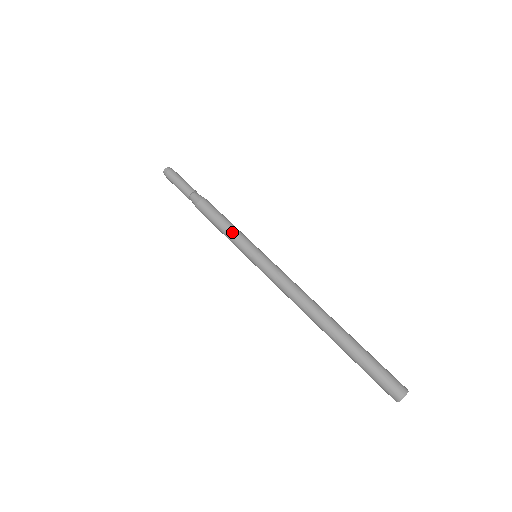
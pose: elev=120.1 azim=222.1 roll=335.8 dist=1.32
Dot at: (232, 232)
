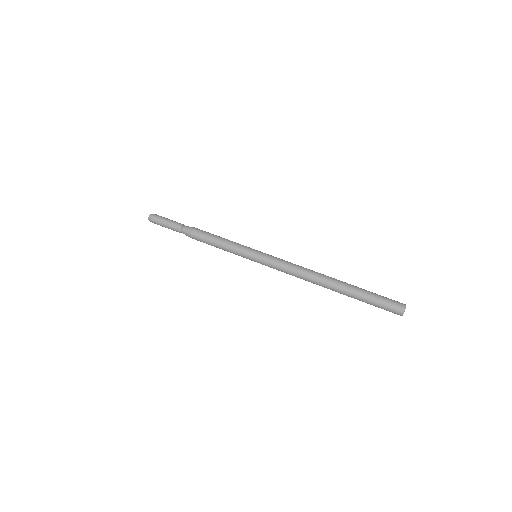
Dot at: (229, 249)
